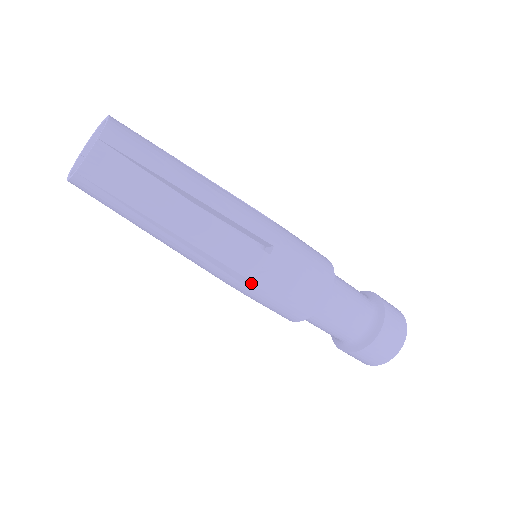
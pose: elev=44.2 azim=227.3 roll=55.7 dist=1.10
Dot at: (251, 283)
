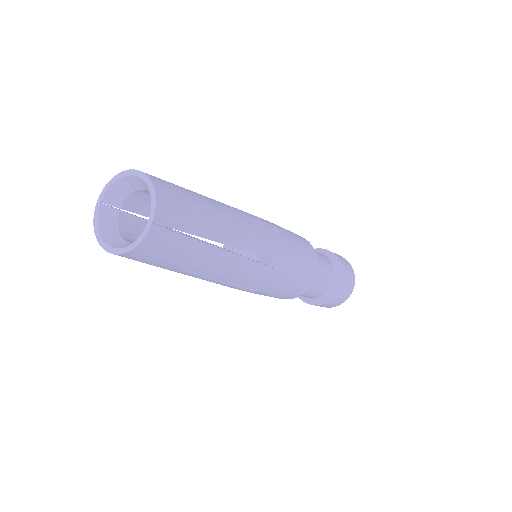
Dot at: (258, 291)
